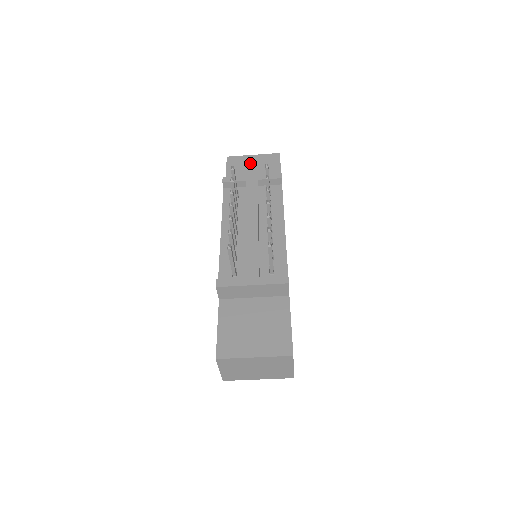
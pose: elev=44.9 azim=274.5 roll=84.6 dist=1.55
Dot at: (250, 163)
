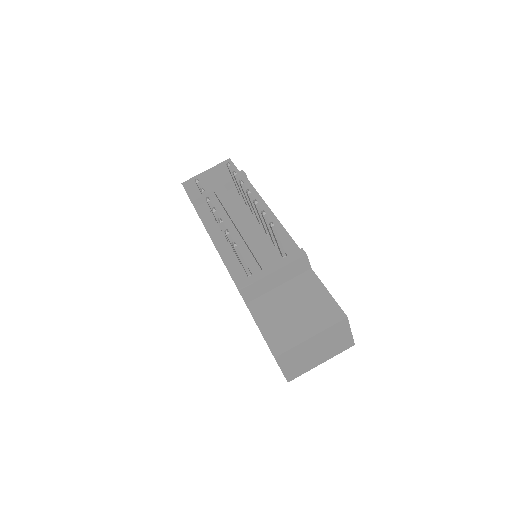
Dot at: (207, 178)
